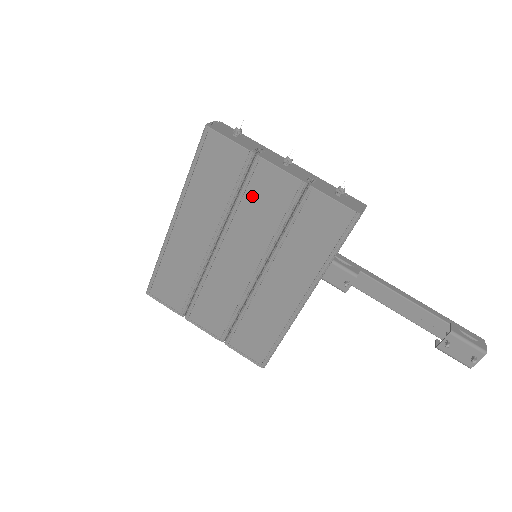
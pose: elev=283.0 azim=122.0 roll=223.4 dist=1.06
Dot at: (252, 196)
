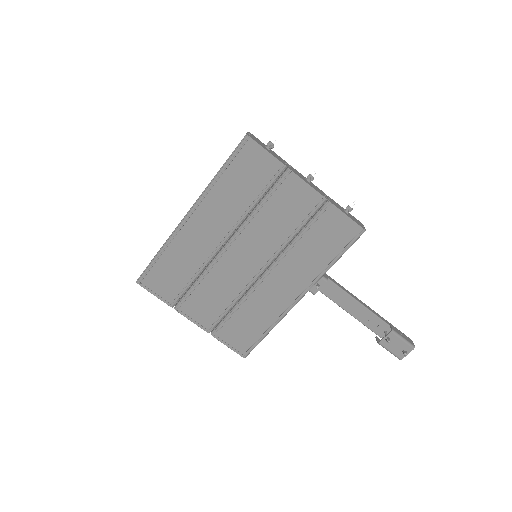
Dot at: (275, 203)
